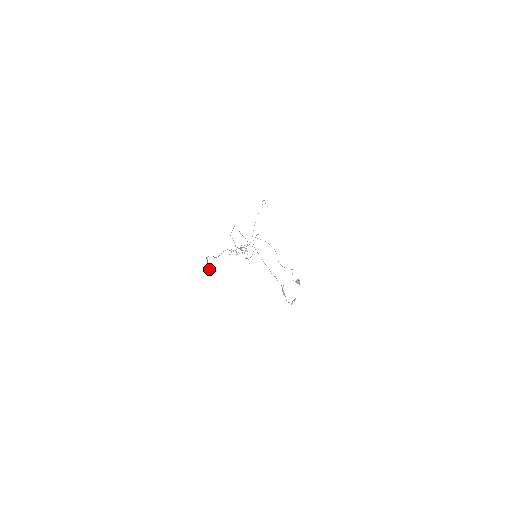
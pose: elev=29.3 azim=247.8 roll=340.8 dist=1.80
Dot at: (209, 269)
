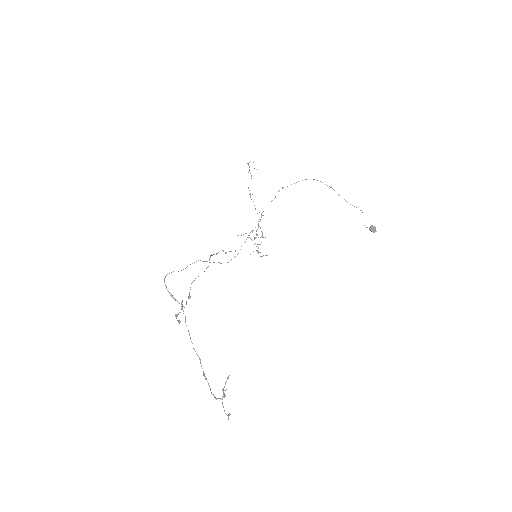
Dot at: occluded
